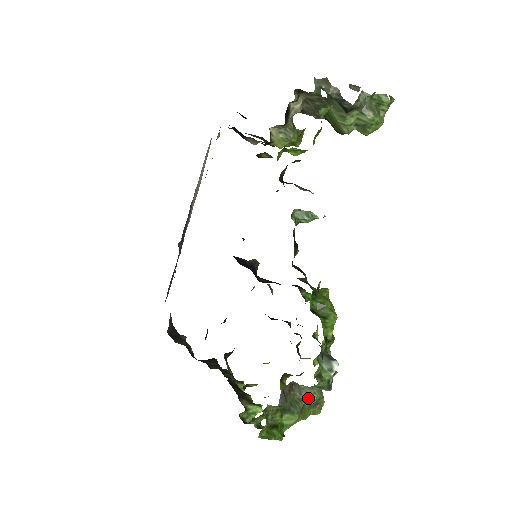
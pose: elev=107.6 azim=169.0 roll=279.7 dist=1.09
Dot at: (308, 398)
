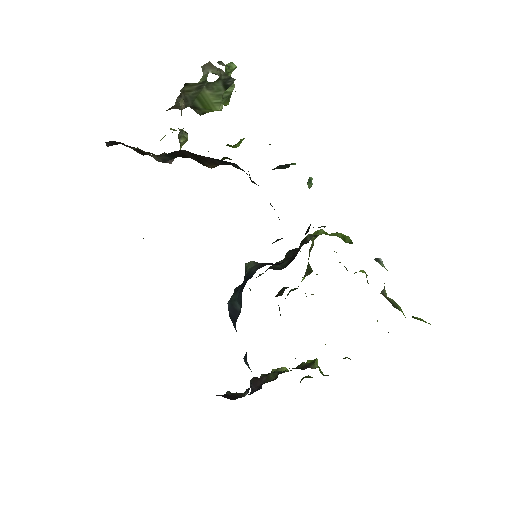
Dot at: (385, 294)
